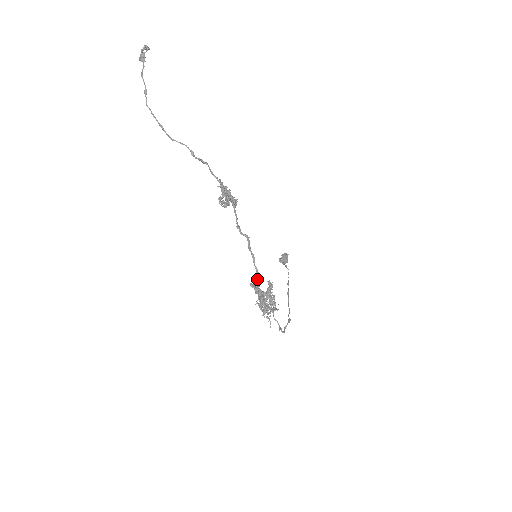
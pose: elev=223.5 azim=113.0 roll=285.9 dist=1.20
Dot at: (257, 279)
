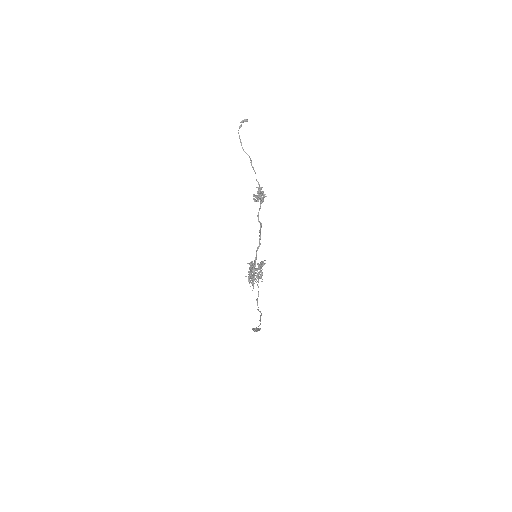
Dot at: (257, 250)
